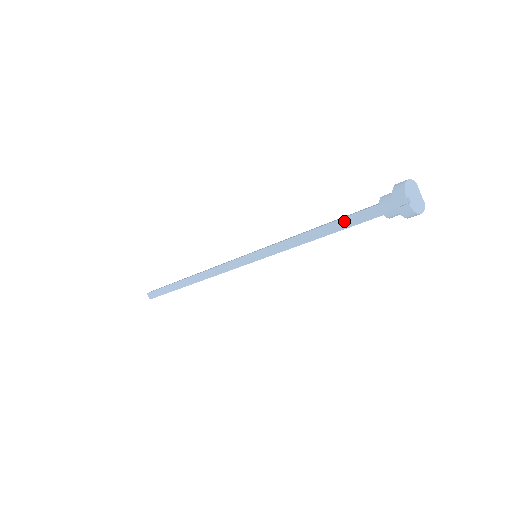
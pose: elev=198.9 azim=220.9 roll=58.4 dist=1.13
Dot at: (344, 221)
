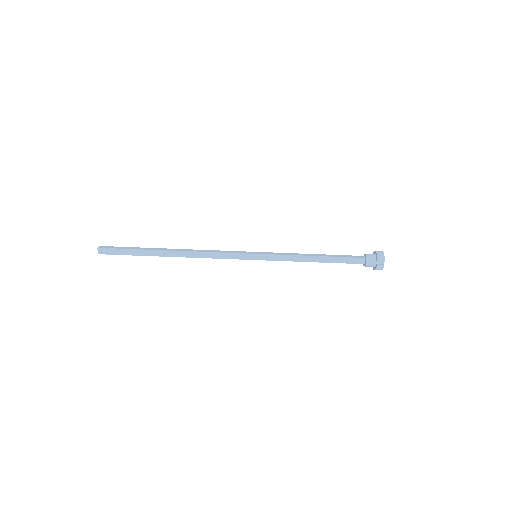
Dot at: (339, 259)
